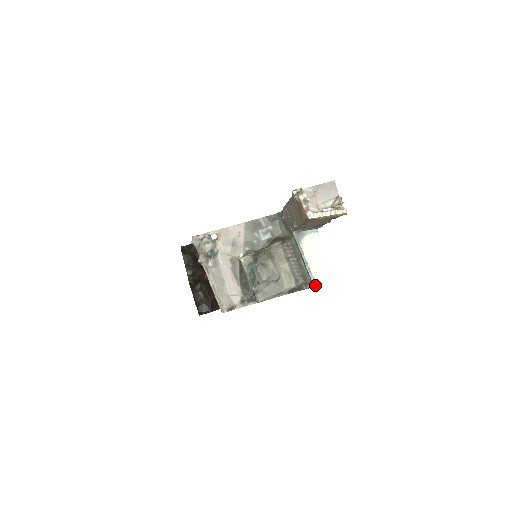
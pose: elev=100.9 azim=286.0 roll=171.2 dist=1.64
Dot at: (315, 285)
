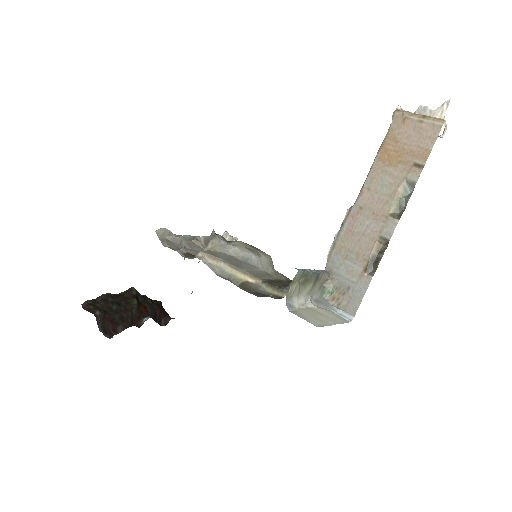
Dot at: (298, 269)
